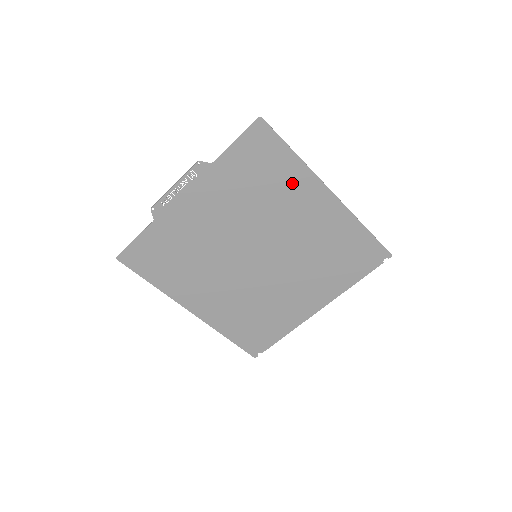
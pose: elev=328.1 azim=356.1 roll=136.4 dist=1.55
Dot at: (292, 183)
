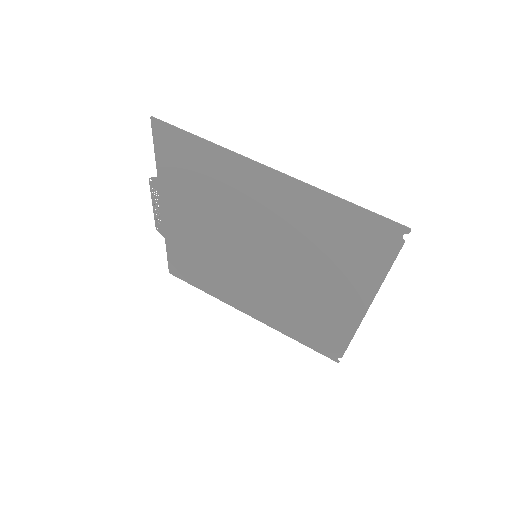
Dot at: (225, 171)
